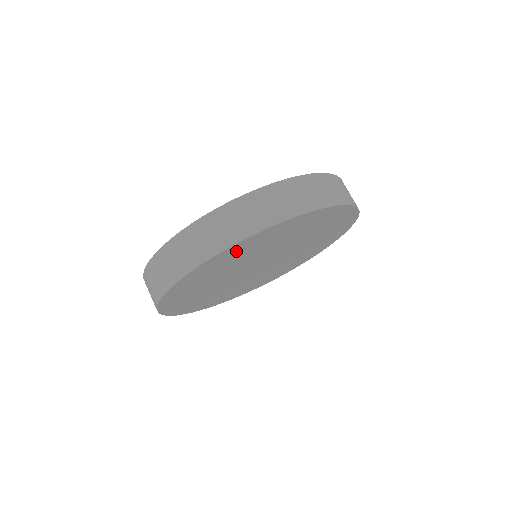
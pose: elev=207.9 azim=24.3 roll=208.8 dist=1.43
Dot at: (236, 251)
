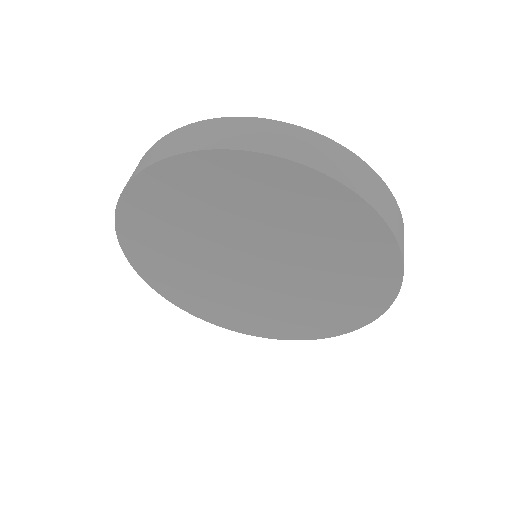
Dot at: (241, 175)
